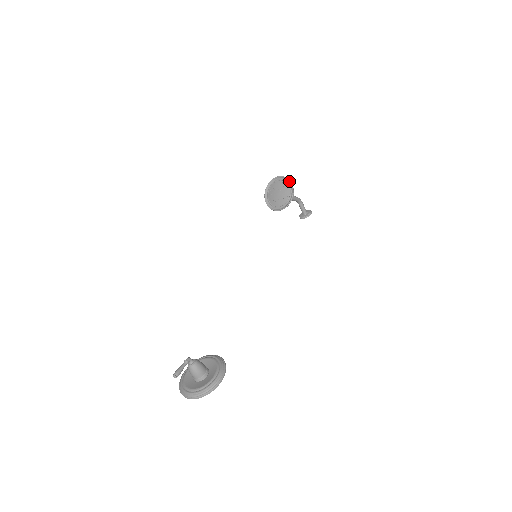
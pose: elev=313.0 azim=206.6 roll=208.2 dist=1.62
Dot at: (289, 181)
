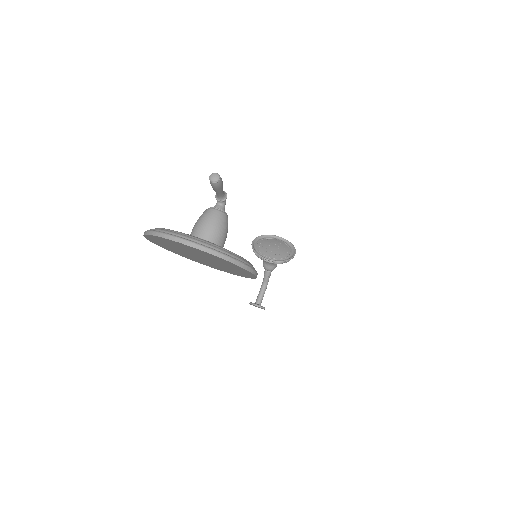
Dot at: (293, 245)
